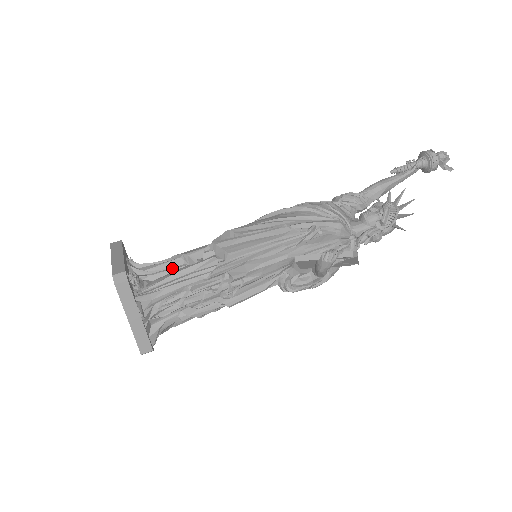
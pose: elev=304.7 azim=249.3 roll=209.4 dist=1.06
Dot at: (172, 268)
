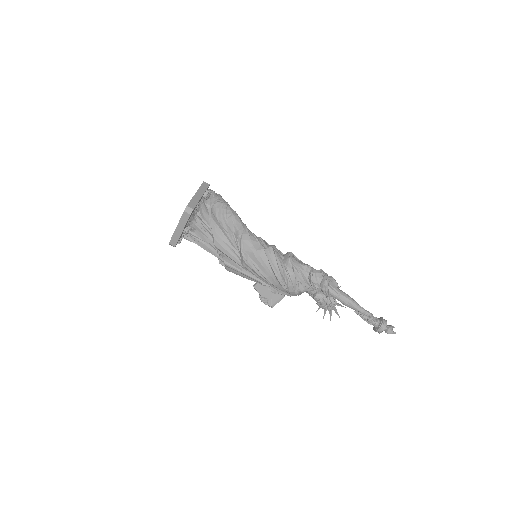
Dot at: (208, 237)
